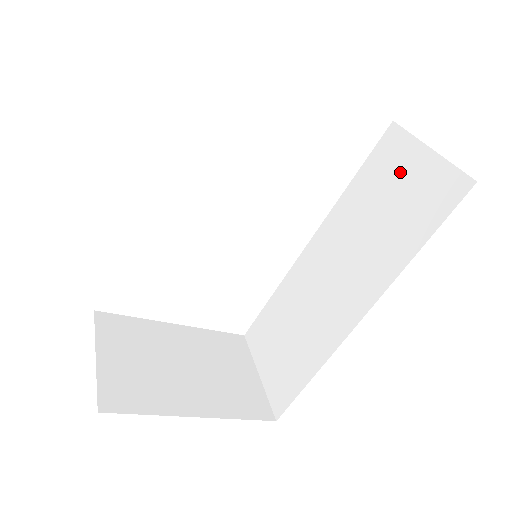
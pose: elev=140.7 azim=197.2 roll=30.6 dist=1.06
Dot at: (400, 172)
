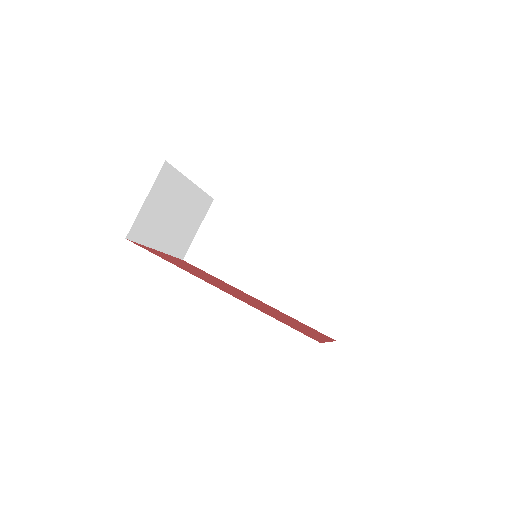
Dot at: (339, 291)
